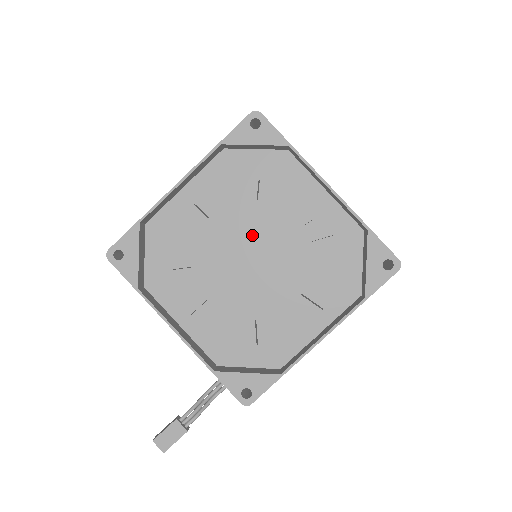
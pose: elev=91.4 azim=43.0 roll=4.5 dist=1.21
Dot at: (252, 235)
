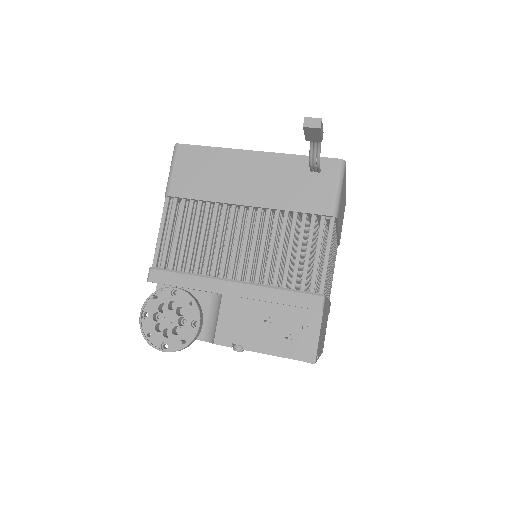
Dot at: occluded
